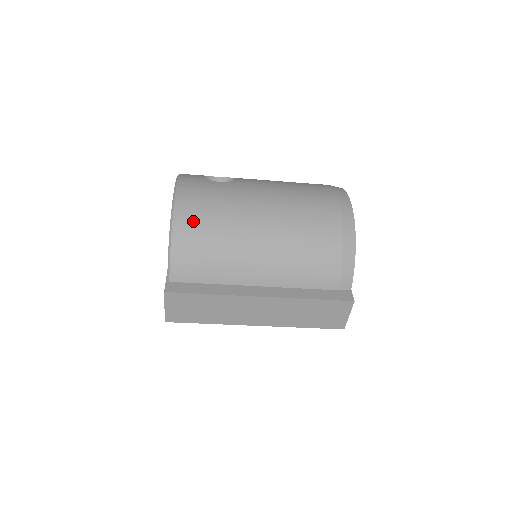
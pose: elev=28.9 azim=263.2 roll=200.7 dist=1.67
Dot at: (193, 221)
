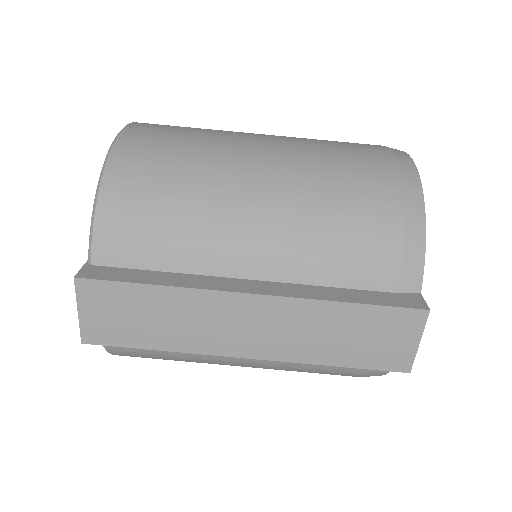
Dot at: (141, 164)
